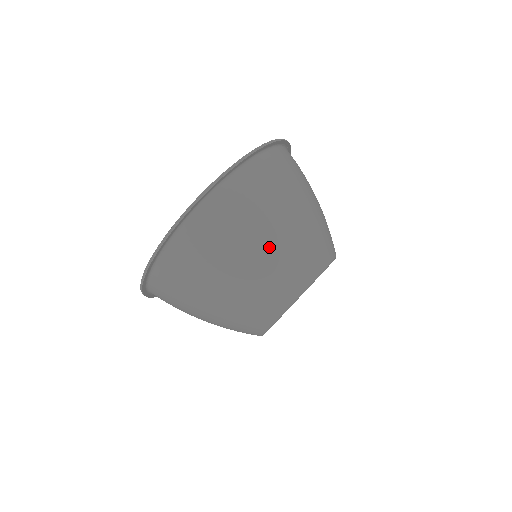
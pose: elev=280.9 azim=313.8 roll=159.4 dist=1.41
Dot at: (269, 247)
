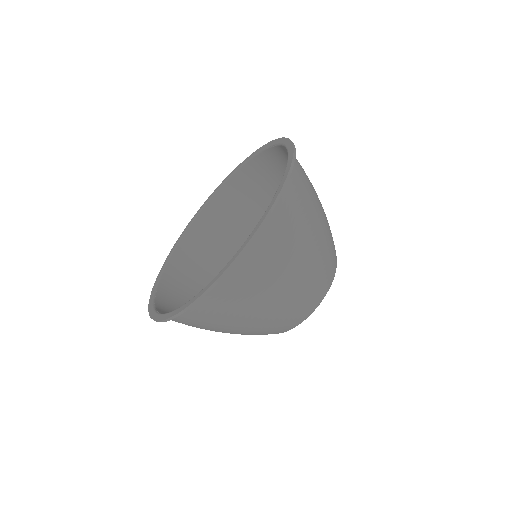
Dot at: (253, 325)
